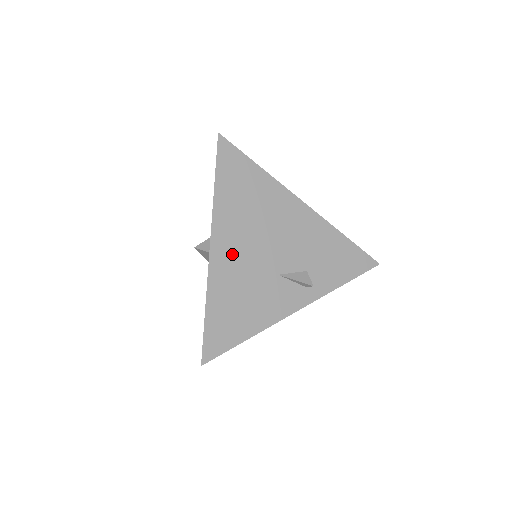
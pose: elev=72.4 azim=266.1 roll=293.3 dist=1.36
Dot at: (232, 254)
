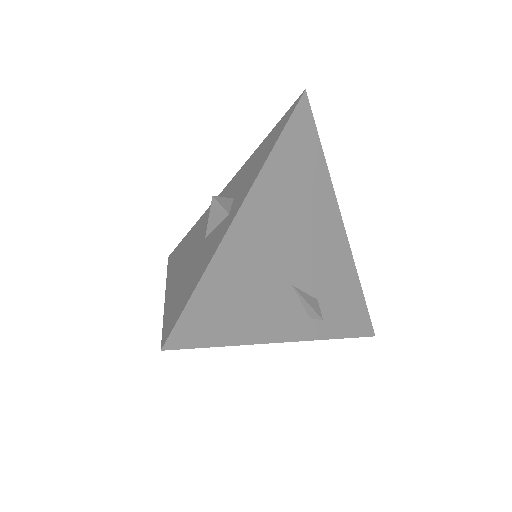
Dot at: (261, 227)
